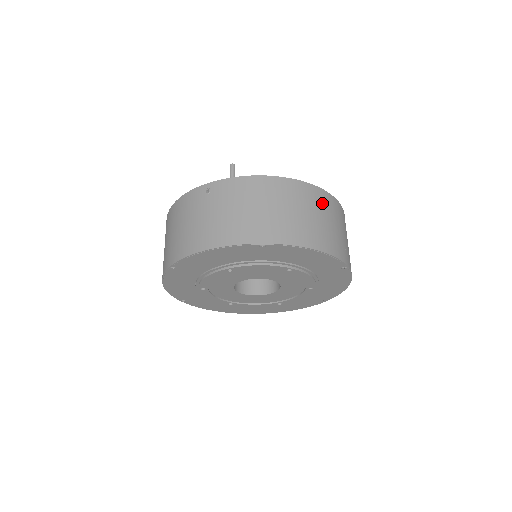
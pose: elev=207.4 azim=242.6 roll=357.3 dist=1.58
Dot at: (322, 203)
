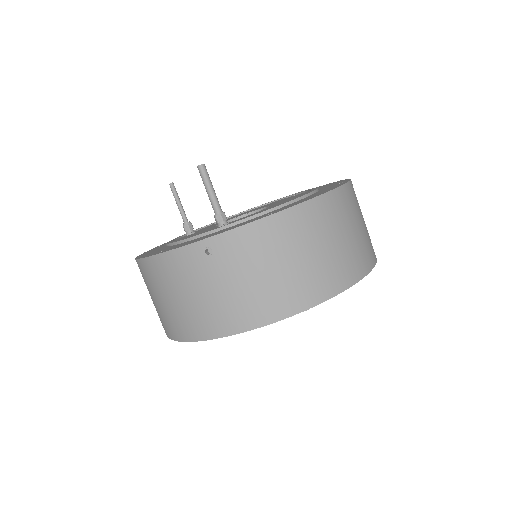
Dot at: (346, 208)
